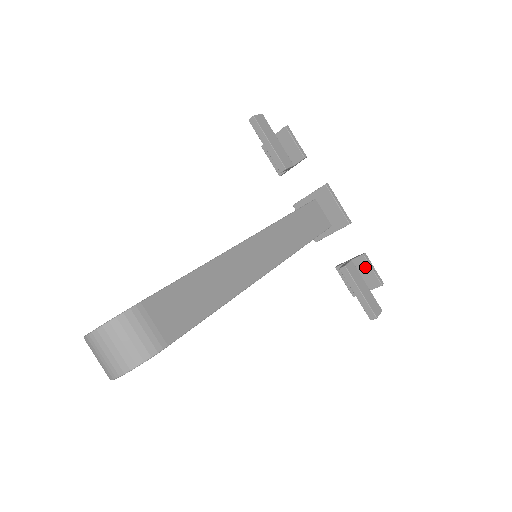
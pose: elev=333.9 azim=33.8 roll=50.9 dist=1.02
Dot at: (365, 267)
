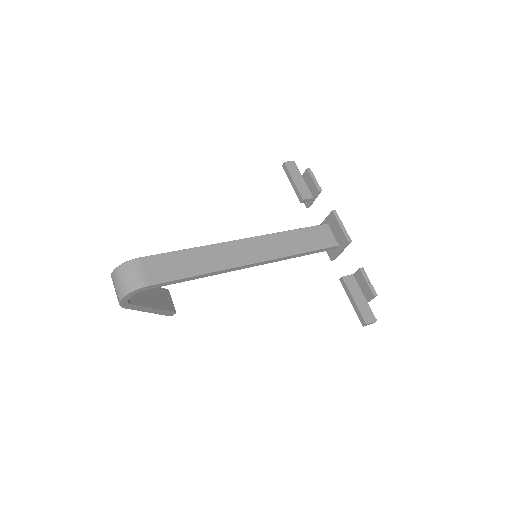
Dot at: (362, 280)
